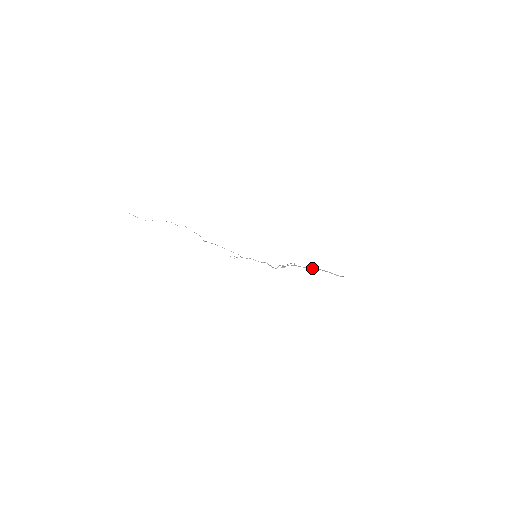
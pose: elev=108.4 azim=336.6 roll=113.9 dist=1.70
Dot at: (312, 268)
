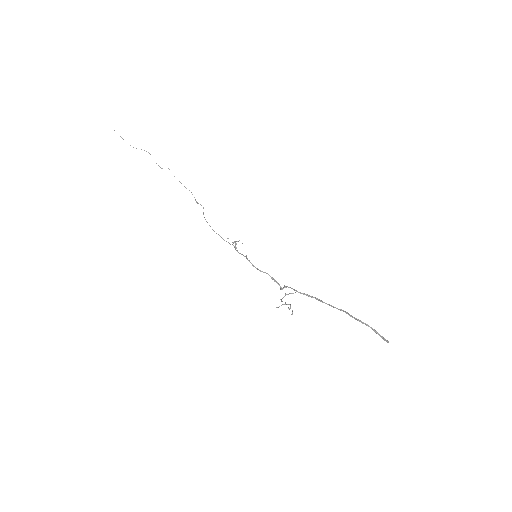
Dot at: (337, 308)
